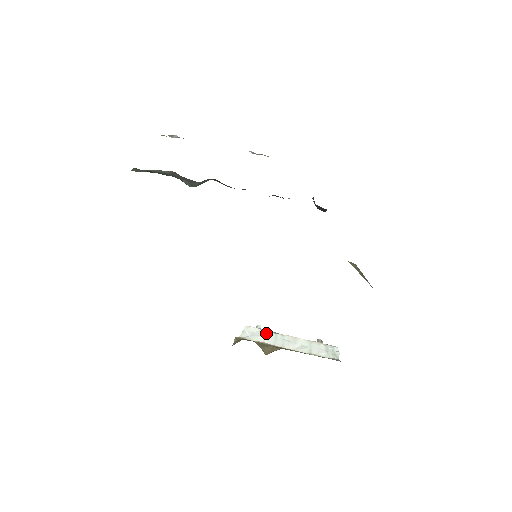
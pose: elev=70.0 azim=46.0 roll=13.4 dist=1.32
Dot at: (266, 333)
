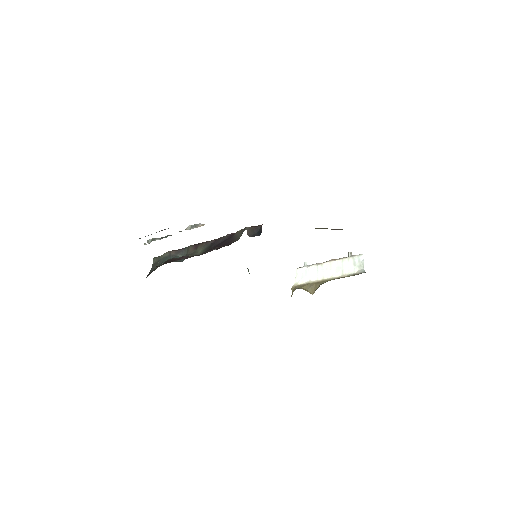
Dot at: (310, 270)
